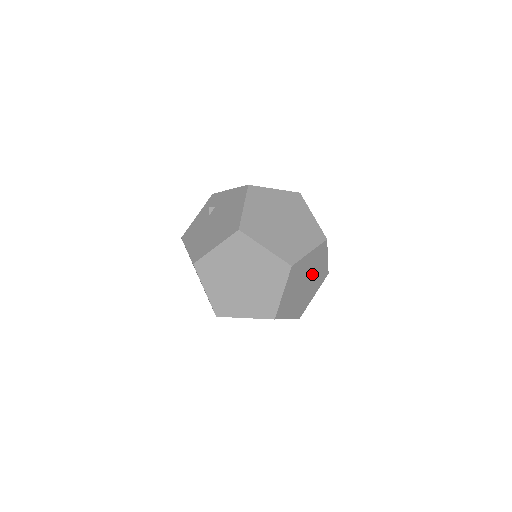
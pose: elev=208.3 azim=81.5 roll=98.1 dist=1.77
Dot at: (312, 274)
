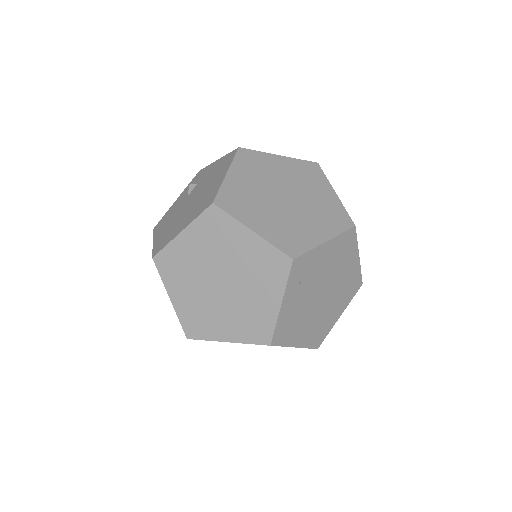
Dot at: (333, 280)
